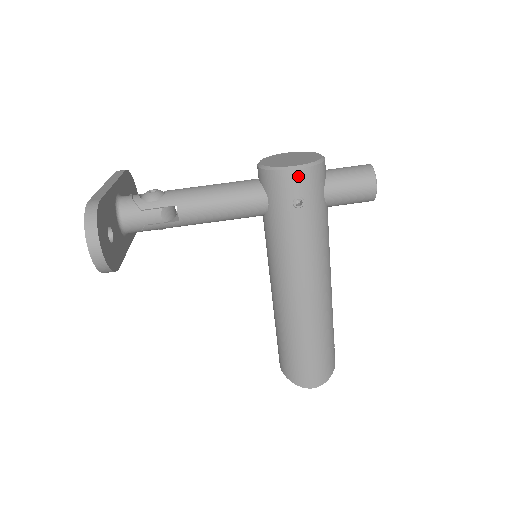
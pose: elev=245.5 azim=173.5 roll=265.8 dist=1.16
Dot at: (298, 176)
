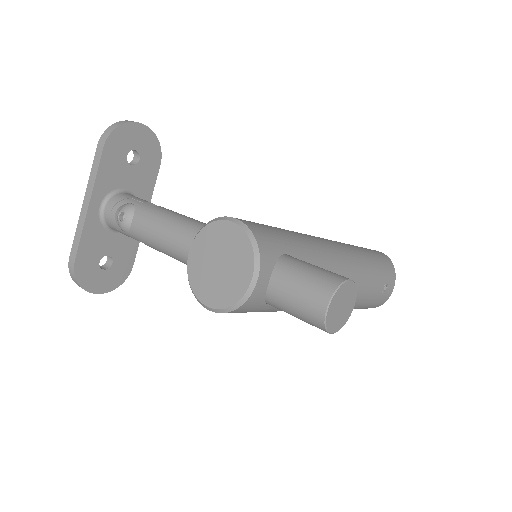
Dot at: occluded
